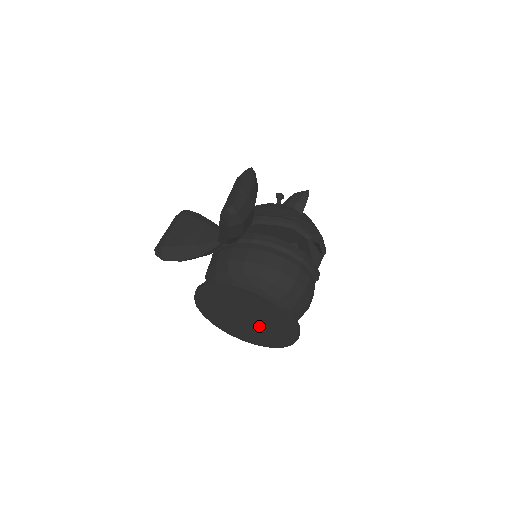
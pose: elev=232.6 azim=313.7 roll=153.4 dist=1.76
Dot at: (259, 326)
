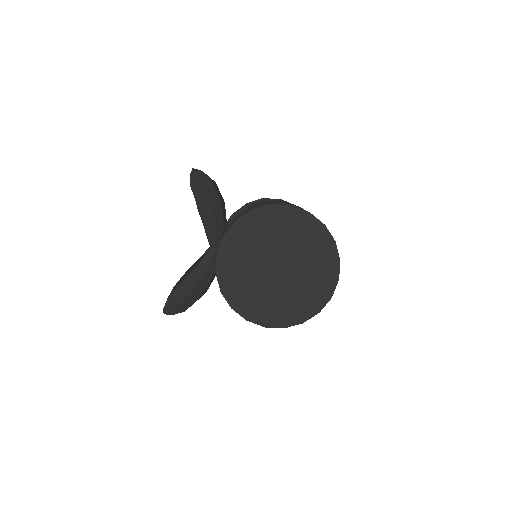
Dot at: (296, 266)
